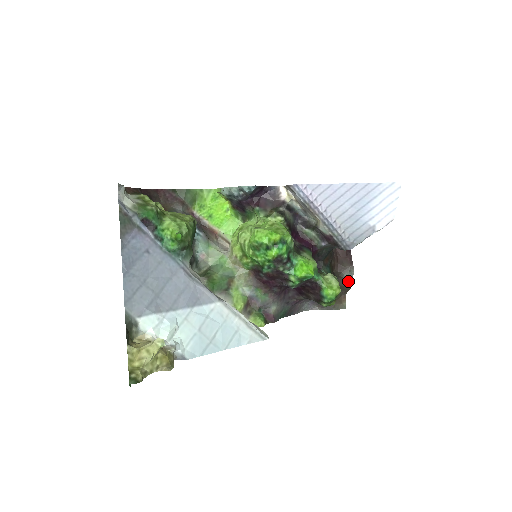
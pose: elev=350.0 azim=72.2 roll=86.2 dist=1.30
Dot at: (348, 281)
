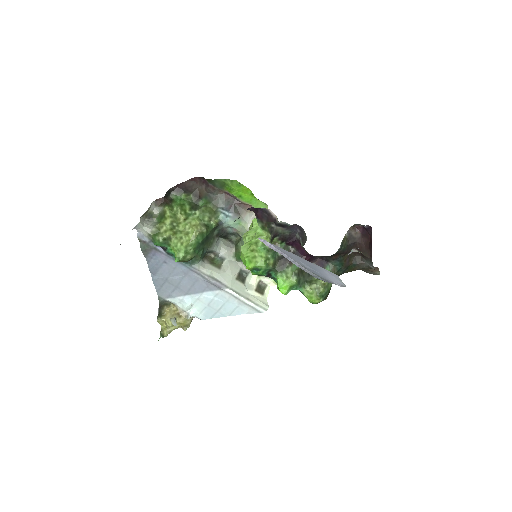
Dot at: (370, 266)
